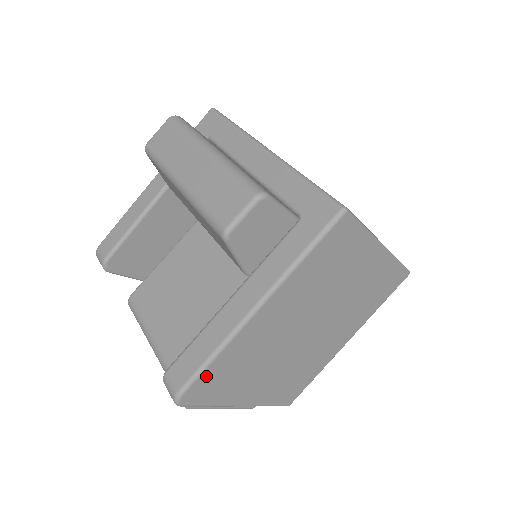
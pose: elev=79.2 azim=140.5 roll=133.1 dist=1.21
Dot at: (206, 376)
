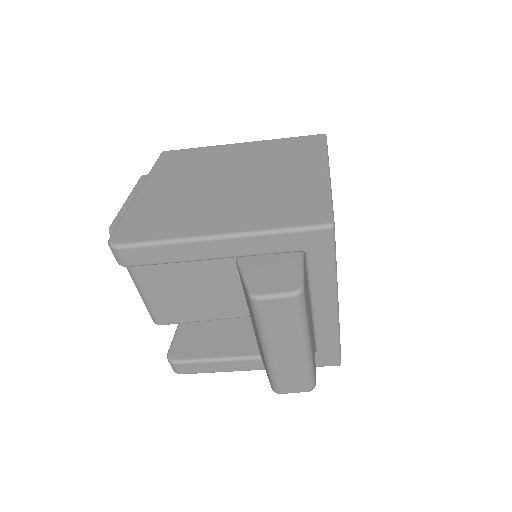
Dot at: occluded
